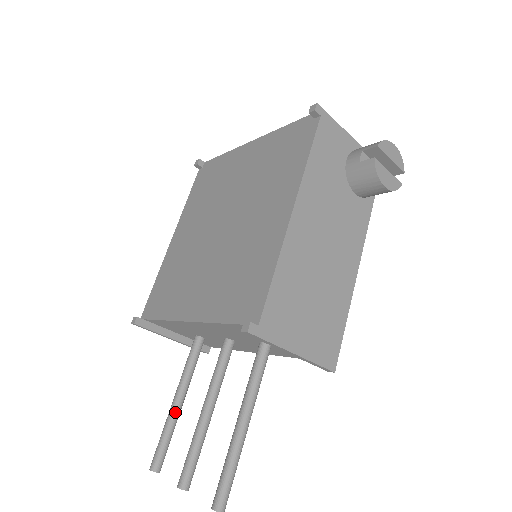
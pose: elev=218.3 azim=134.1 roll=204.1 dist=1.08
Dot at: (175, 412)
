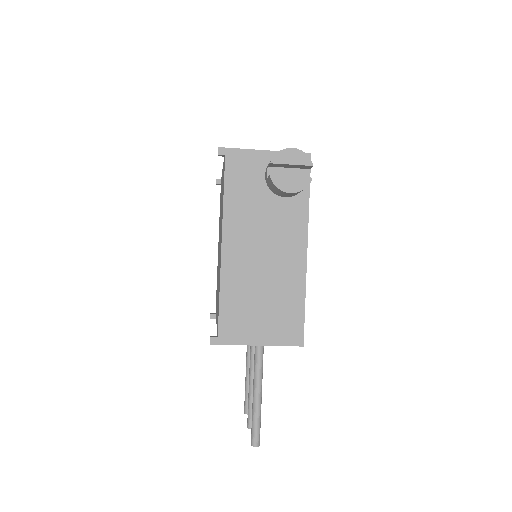
Dot at: (248, 374)
